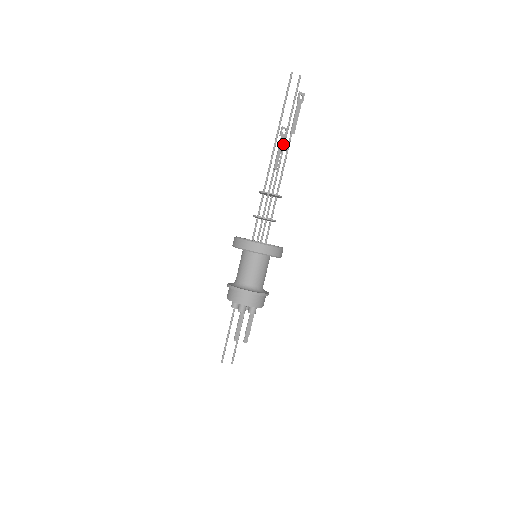
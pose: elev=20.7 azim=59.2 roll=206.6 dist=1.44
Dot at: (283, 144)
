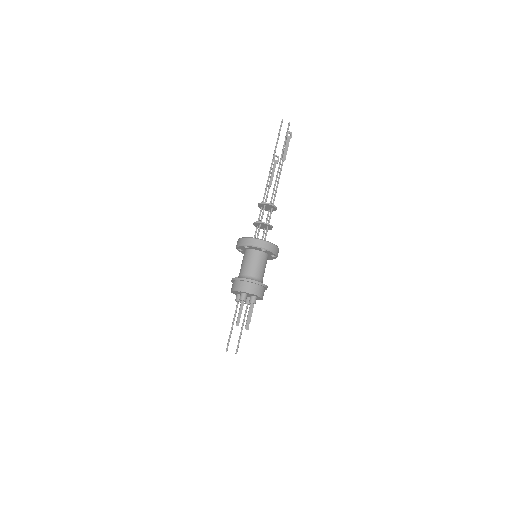
Dot at: (277, 171)
